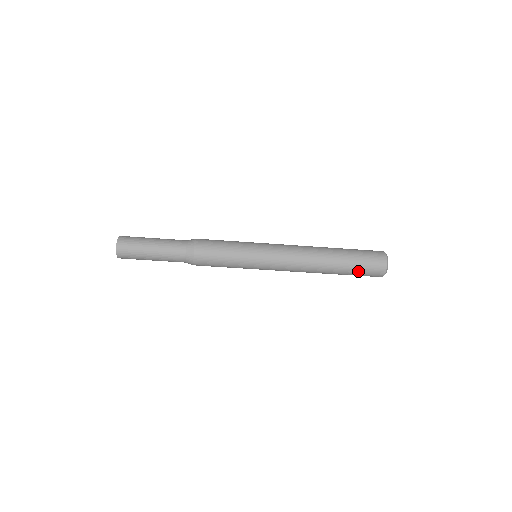
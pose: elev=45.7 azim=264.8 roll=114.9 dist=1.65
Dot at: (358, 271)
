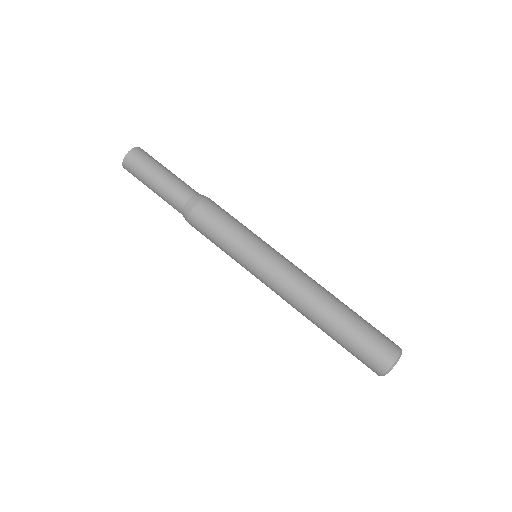
Dot at: (354, 348)
